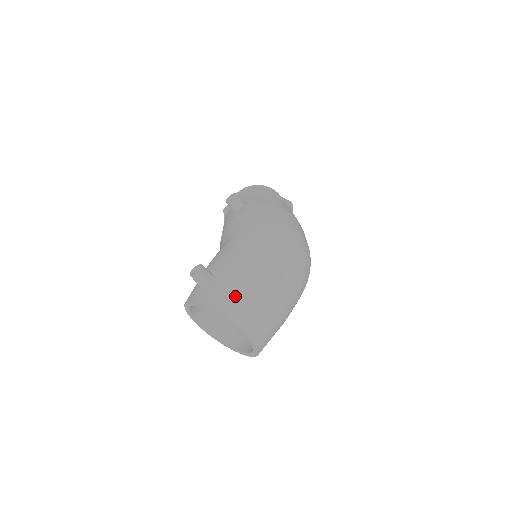
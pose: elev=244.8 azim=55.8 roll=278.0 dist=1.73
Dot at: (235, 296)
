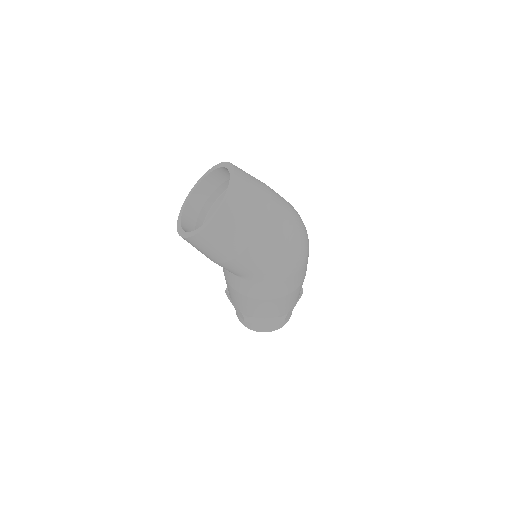
Dot at: occluded
